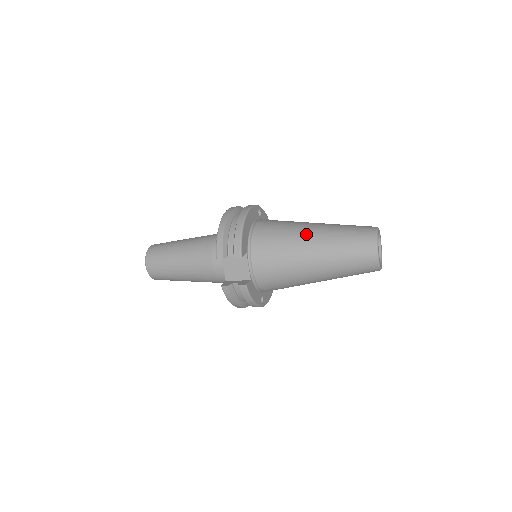
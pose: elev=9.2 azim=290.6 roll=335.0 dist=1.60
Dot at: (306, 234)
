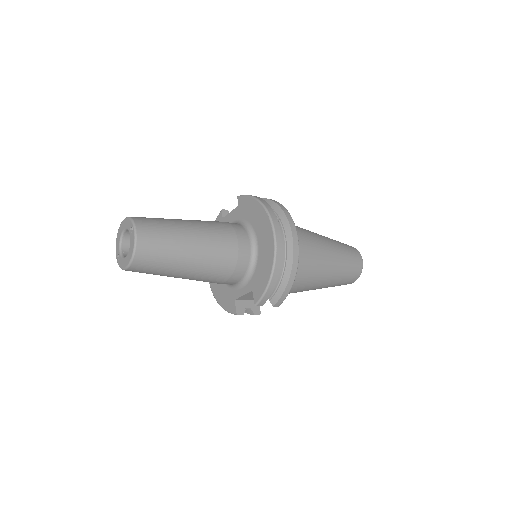
Dot at: (325, 271)
